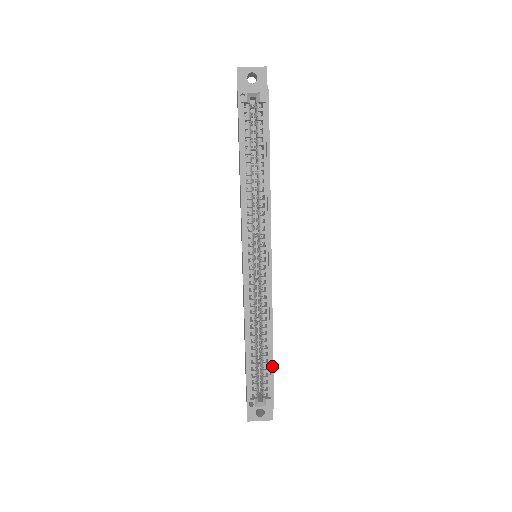
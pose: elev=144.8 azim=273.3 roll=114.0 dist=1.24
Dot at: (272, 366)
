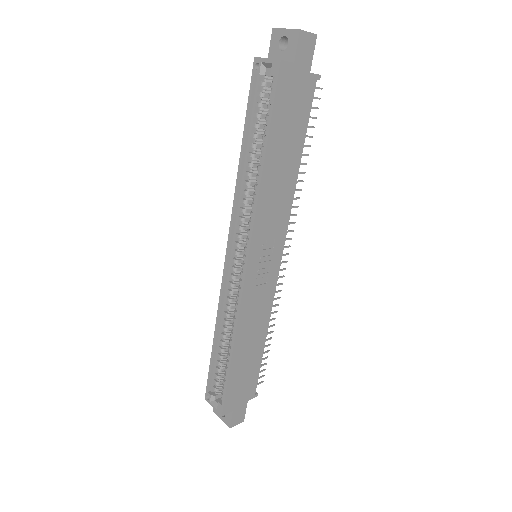
Dot at: (228, 375)
